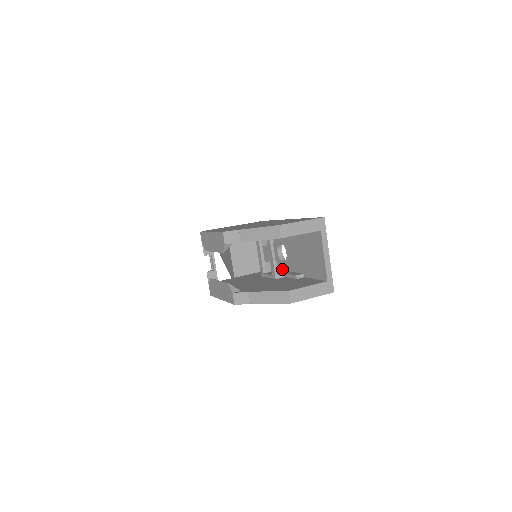
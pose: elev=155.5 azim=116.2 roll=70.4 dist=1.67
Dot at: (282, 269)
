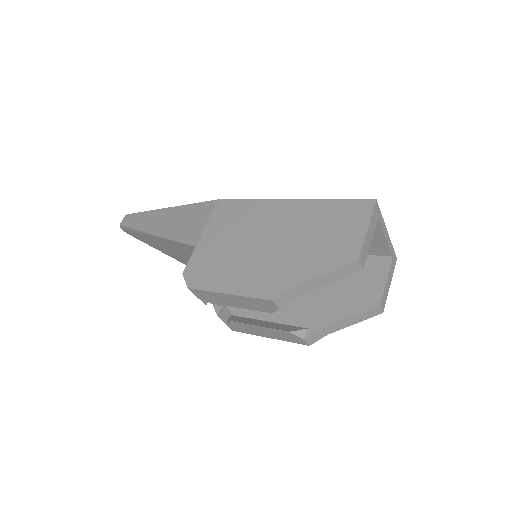
Dot at: occluded
